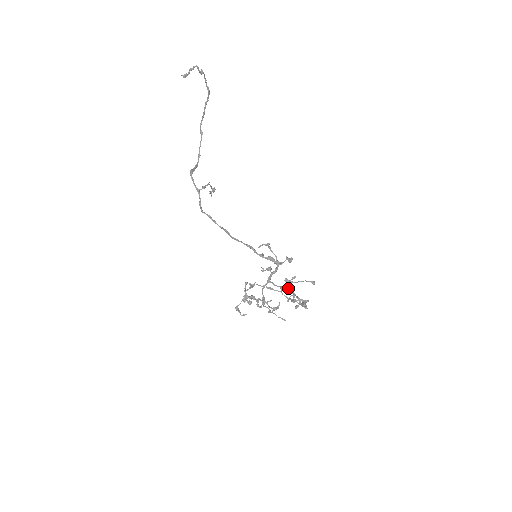
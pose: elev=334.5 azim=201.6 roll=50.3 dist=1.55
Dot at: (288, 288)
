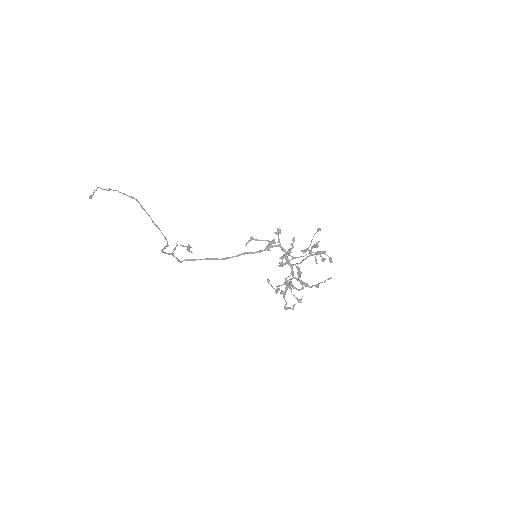
Dot at: (309, 255)
